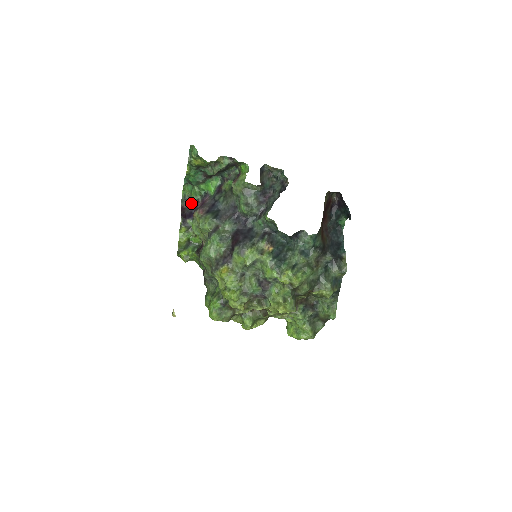
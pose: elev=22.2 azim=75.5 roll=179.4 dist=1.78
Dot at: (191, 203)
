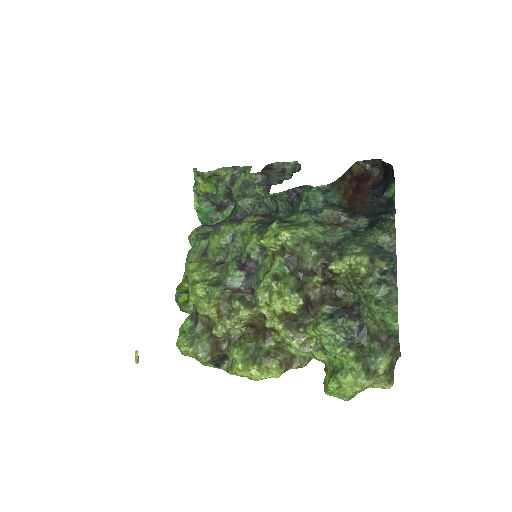
Dot at: occluded
